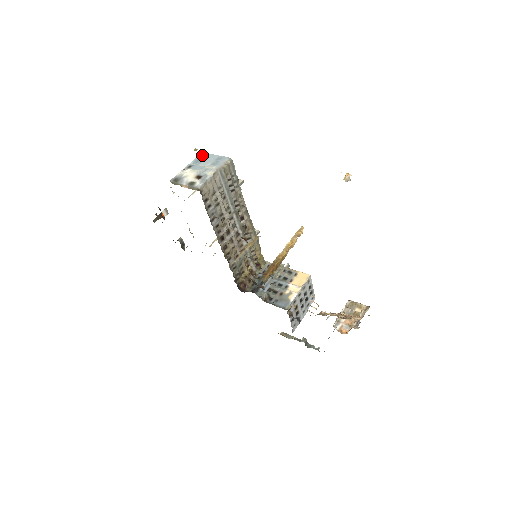
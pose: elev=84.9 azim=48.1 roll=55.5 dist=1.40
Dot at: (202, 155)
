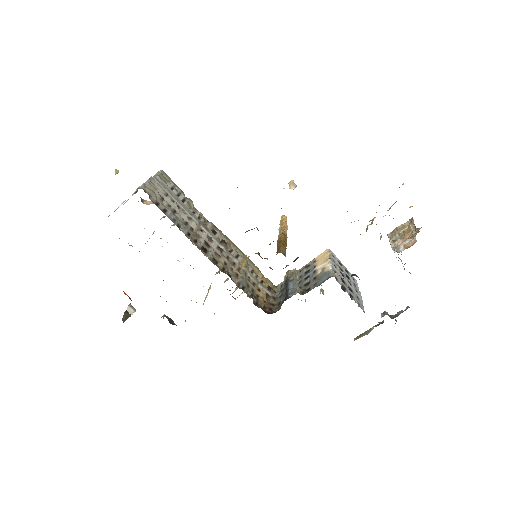
Dot at: occluded
